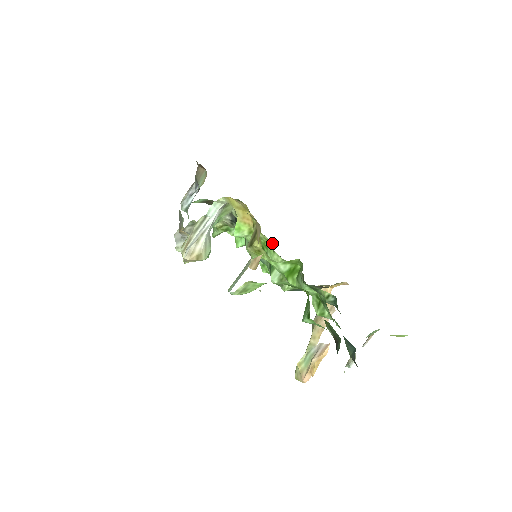
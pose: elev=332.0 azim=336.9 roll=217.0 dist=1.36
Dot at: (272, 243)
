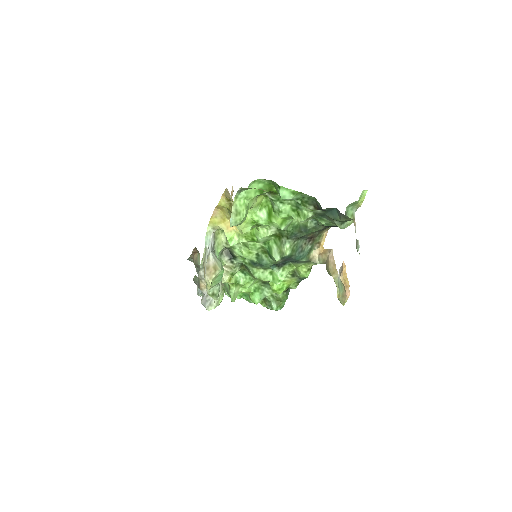
Dot at: (254, 228)
